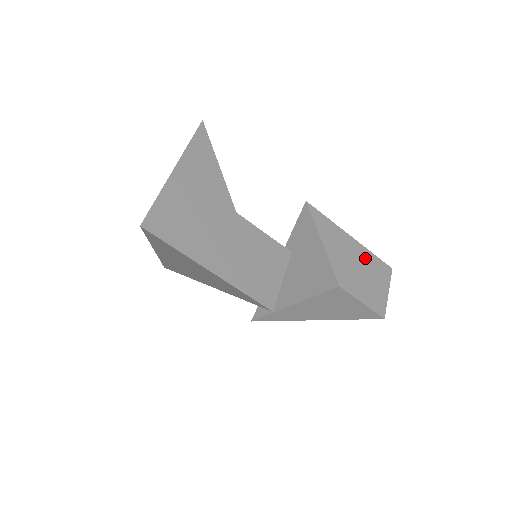
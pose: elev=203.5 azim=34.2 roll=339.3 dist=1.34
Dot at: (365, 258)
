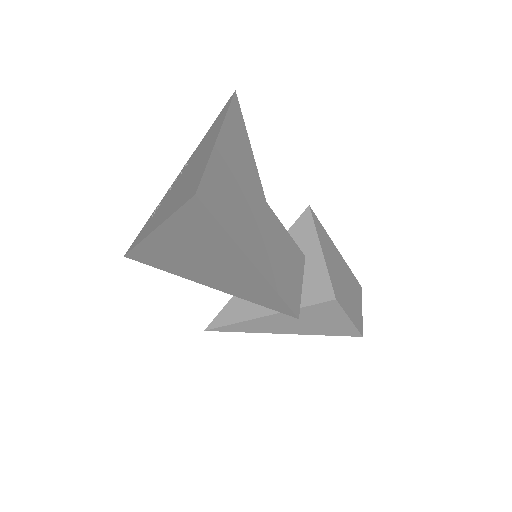
Dot at: (347, 273)
